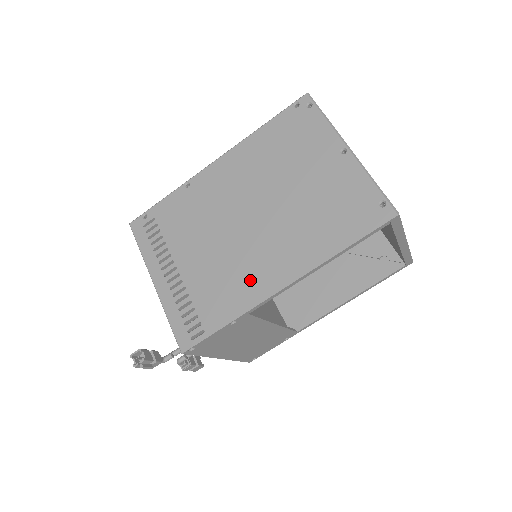
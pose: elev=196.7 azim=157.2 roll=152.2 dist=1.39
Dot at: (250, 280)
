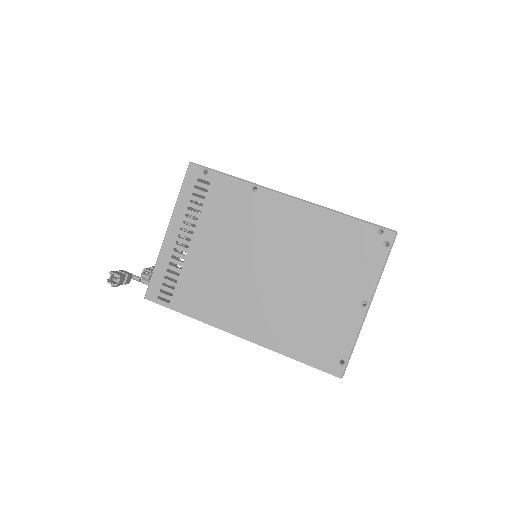
Dot at: (226, 308)
